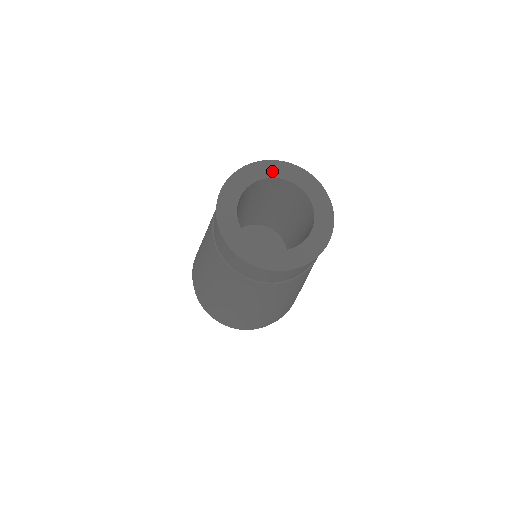
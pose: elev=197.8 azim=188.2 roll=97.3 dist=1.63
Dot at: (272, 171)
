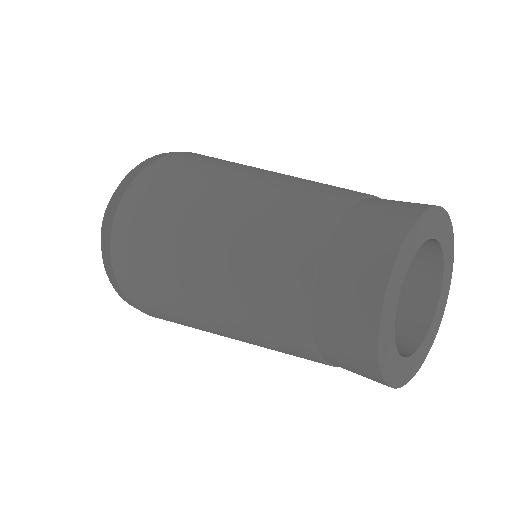
Dot at: (398, 281)
